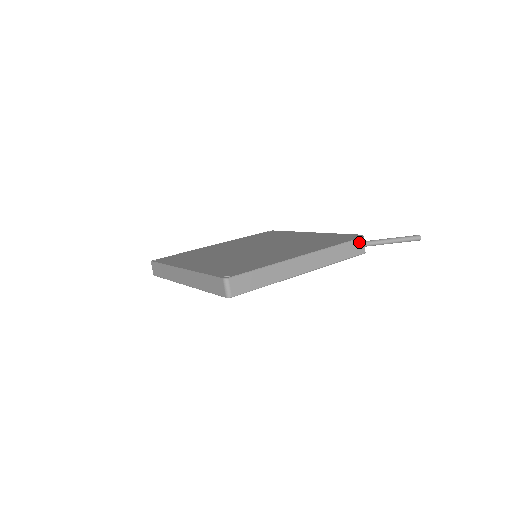
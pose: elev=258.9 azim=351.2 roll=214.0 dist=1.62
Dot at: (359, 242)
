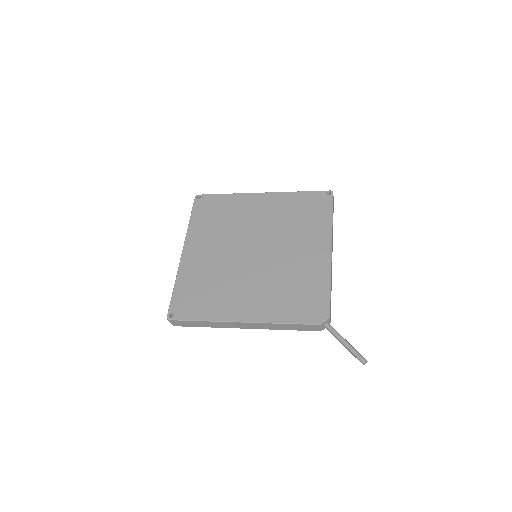
Dot at: (313, 326)
